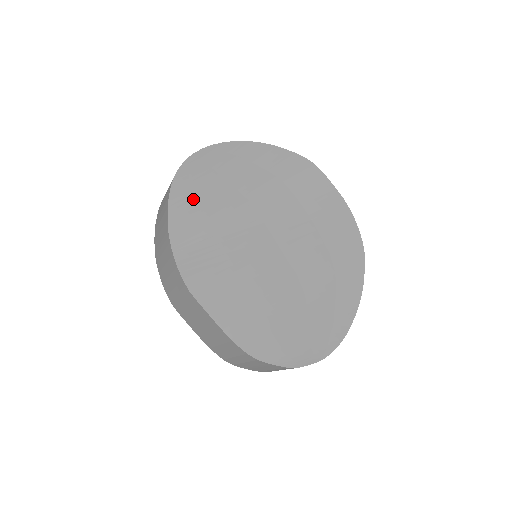
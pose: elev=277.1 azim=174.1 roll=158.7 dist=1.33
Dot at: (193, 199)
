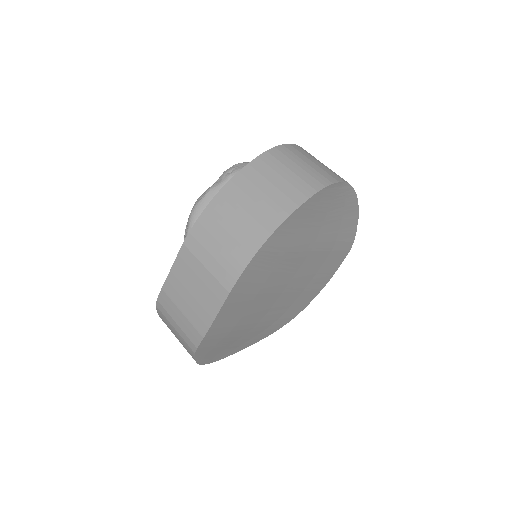
Dot at: (303, 221)
